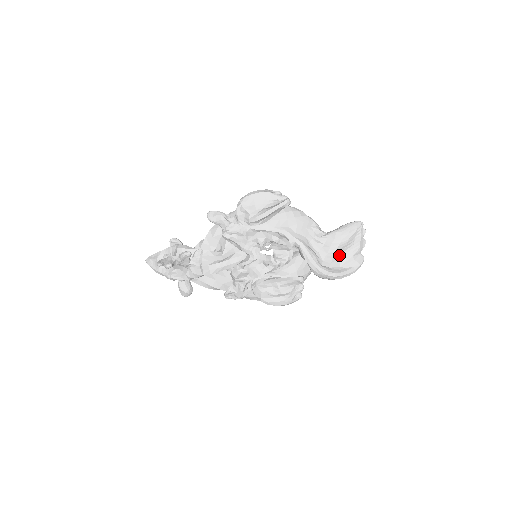
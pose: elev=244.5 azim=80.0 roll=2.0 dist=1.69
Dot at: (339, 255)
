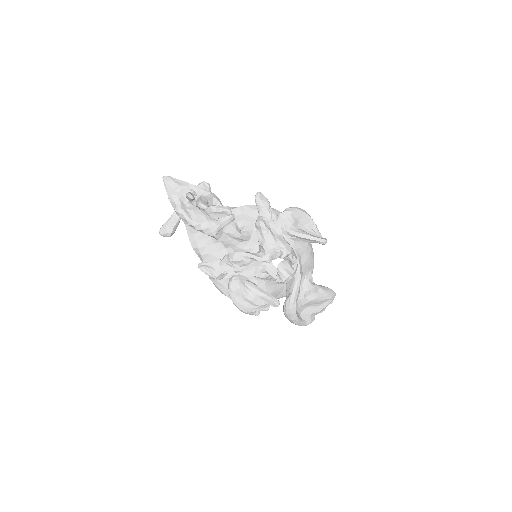
Dot at: (306, 305)
